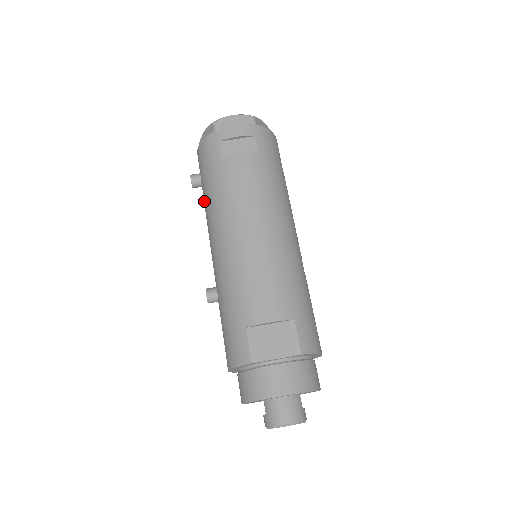
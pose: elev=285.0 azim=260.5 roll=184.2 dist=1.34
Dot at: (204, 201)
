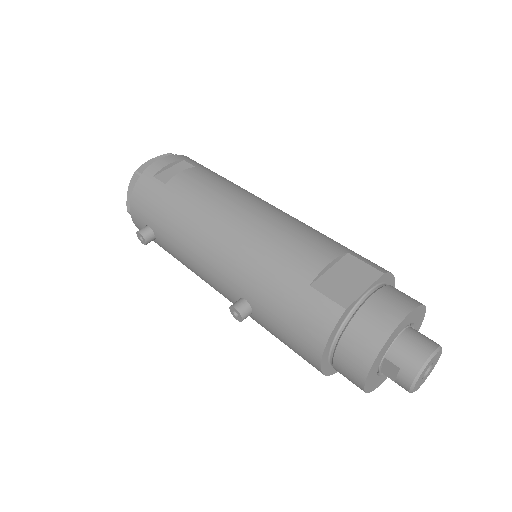
Dot at: (168, 240)
